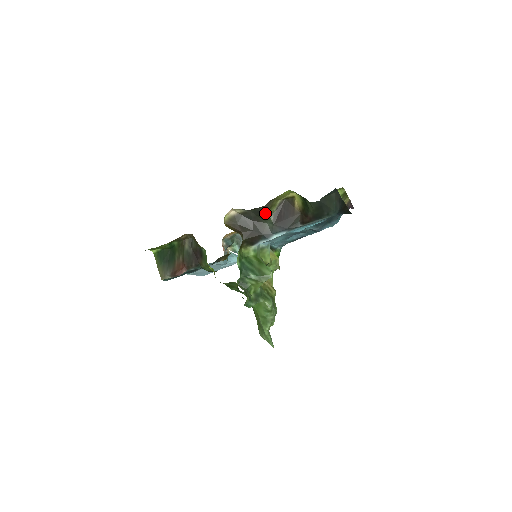
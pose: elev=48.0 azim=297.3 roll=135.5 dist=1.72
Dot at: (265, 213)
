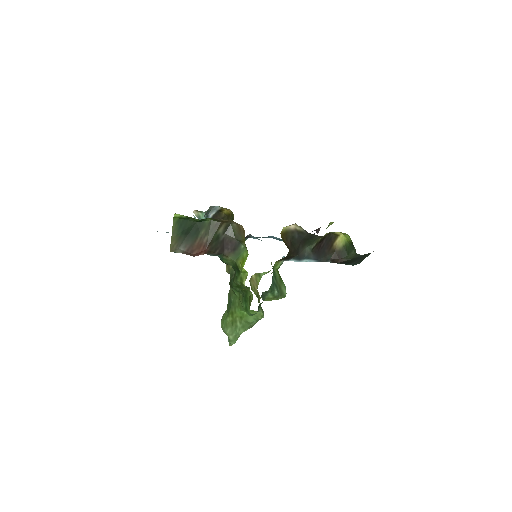
Dot at: (315, 240)
